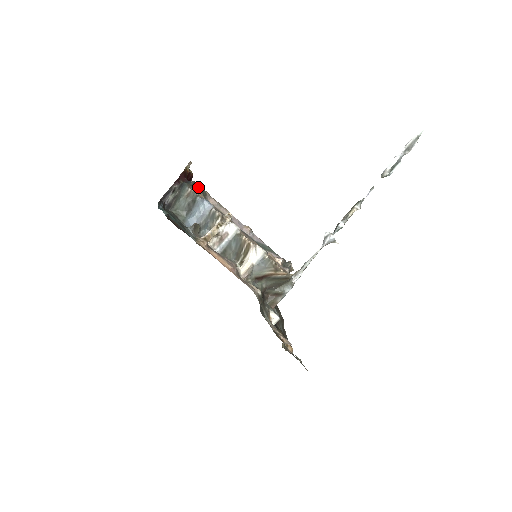
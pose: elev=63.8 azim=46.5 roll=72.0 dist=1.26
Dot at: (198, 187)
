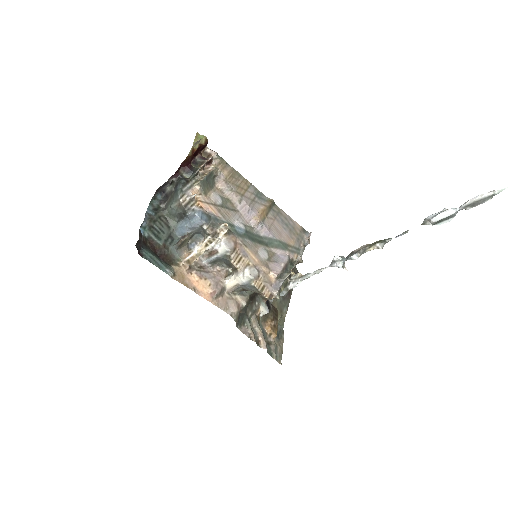
Dot at: (198, 183)
